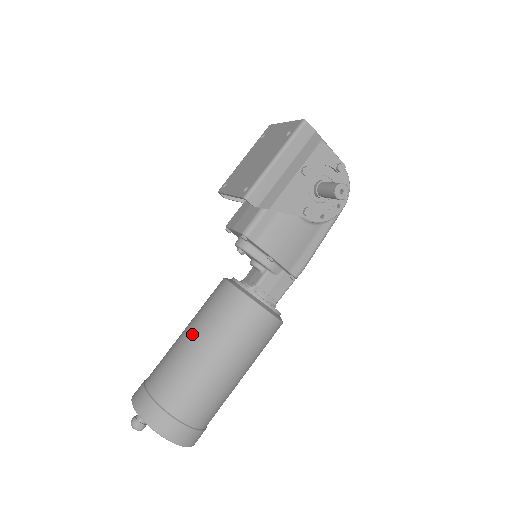
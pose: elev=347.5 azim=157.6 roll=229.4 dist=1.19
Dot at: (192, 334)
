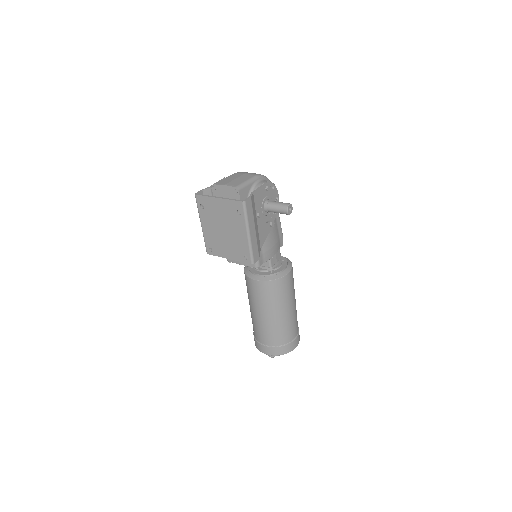
Dot at: (266, 314)
